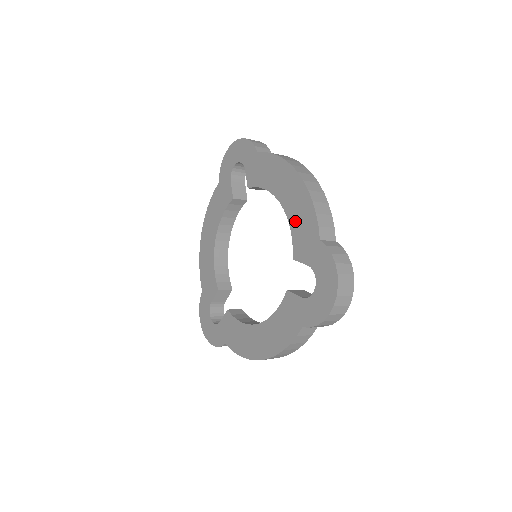
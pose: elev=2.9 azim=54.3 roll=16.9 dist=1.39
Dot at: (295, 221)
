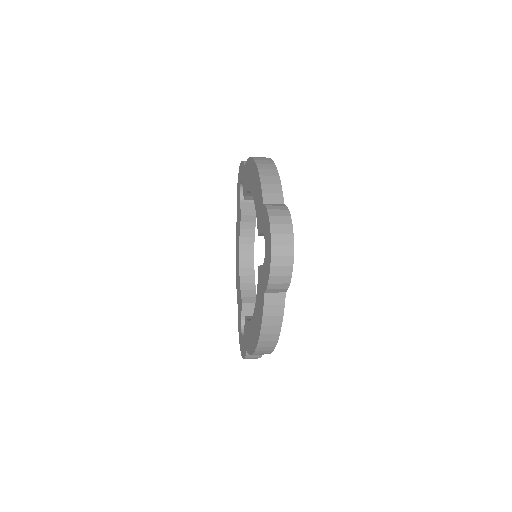
Dot at: (256, 201)
